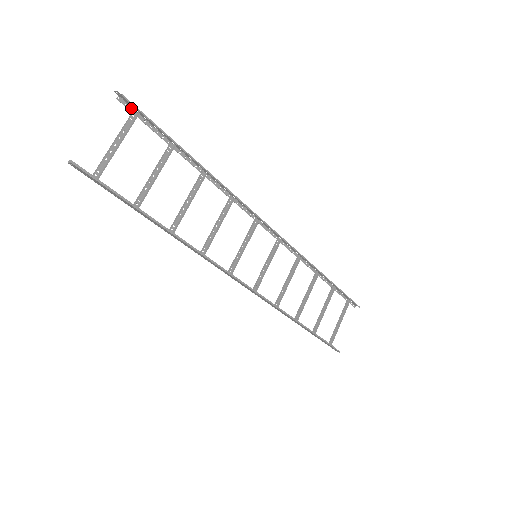
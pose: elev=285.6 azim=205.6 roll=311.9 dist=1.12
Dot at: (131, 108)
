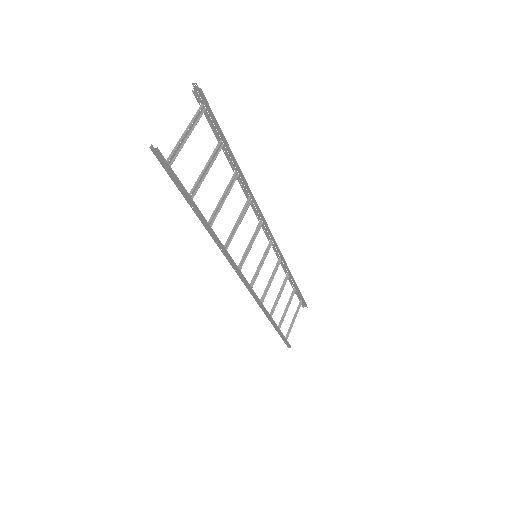
Dot at: (200, 102)
